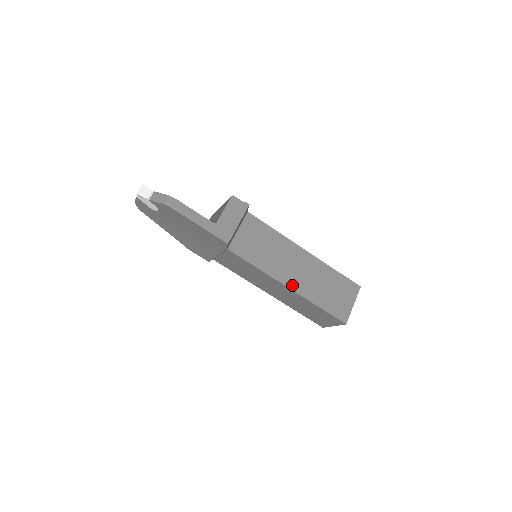
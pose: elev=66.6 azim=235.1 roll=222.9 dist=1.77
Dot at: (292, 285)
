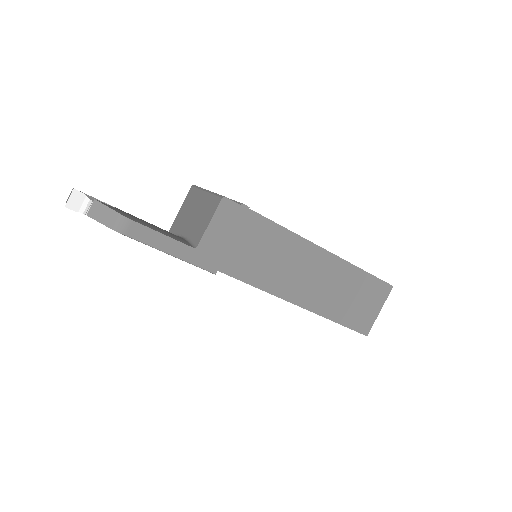
Dot at: (303, 302)
